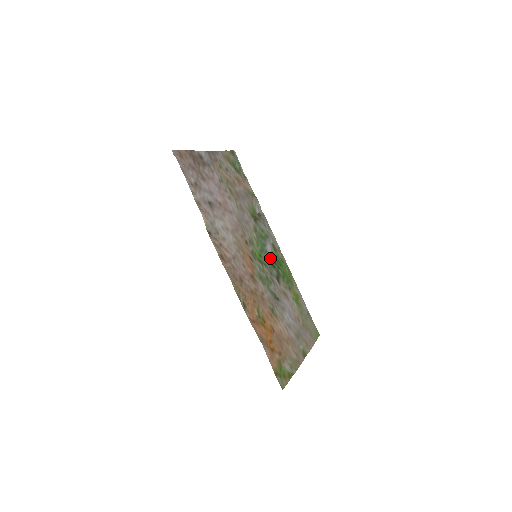
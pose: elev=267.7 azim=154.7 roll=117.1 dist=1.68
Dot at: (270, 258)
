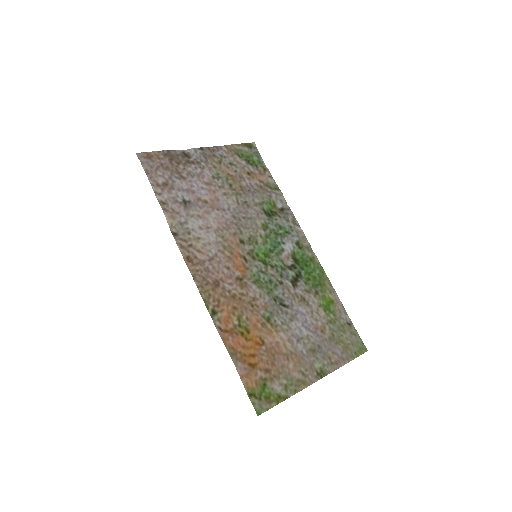
Dot at: (292, 258)
